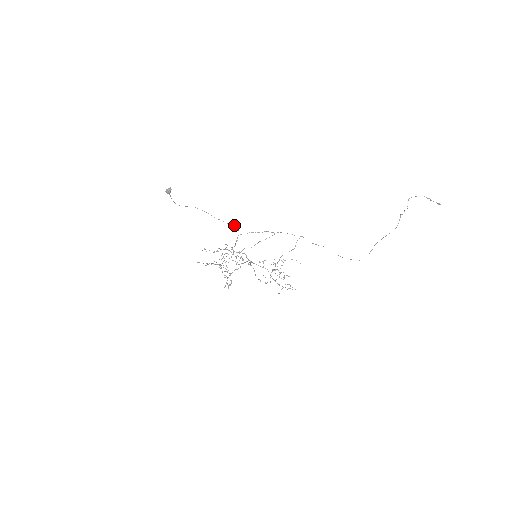
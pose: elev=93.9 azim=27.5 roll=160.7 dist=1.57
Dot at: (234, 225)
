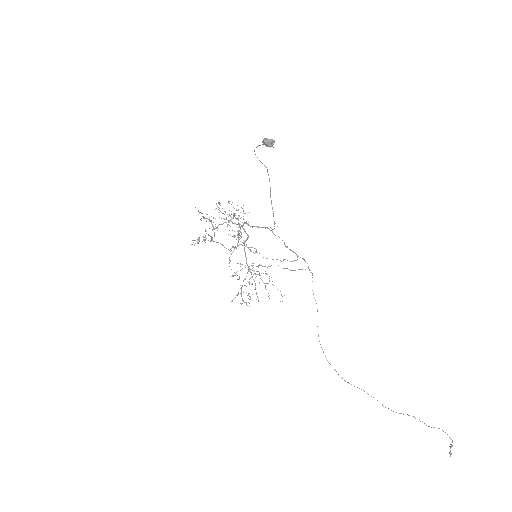
Dot at: occluded
